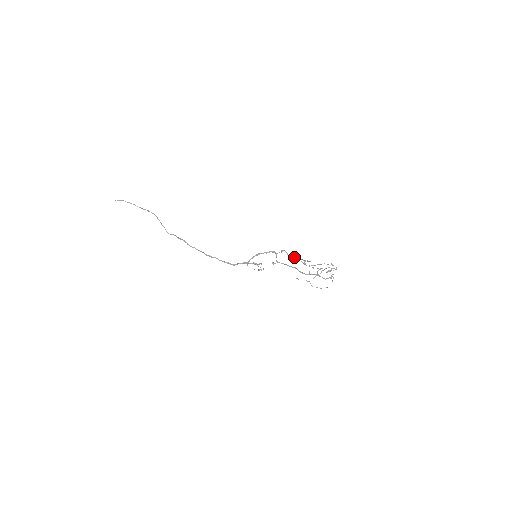
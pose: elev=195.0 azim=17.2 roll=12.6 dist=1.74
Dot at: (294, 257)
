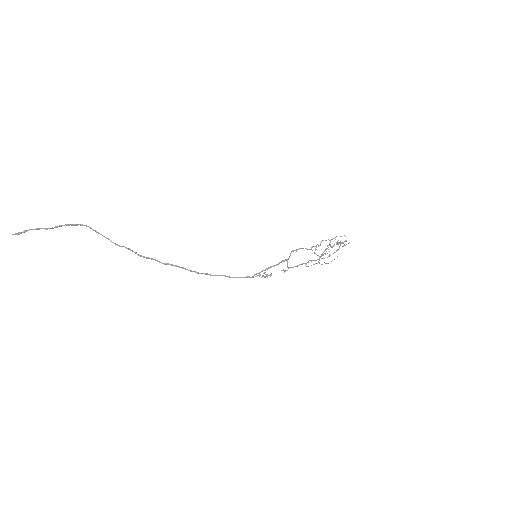
Dot at: occluded
